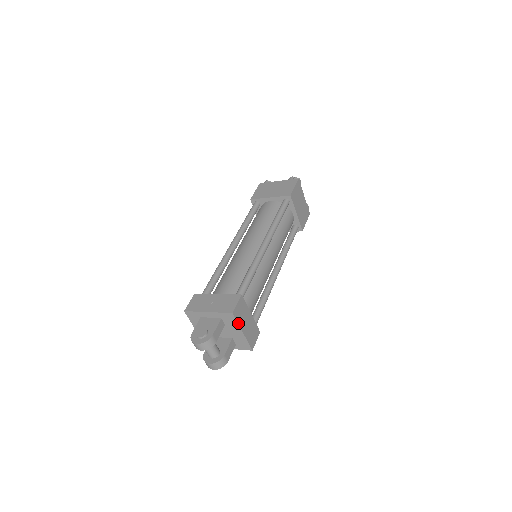
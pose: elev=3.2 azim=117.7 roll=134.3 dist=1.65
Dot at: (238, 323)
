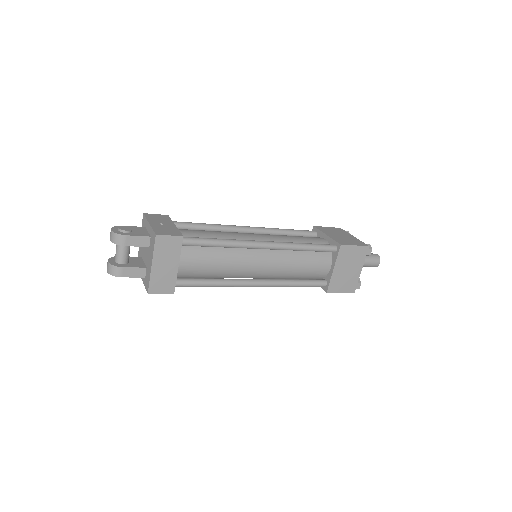
Dot at: (154, 251)
